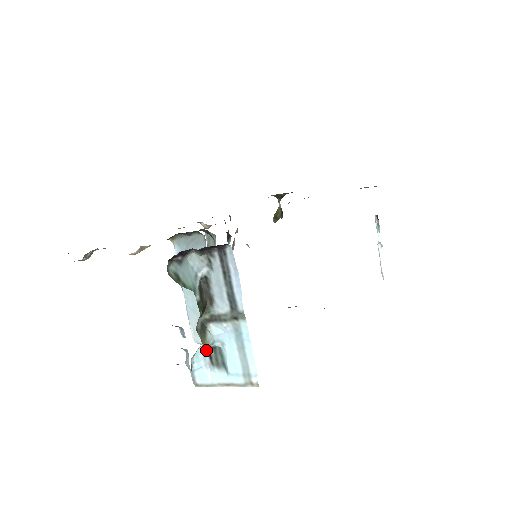
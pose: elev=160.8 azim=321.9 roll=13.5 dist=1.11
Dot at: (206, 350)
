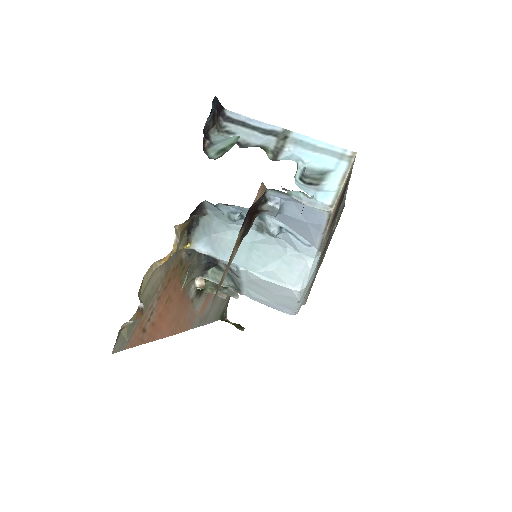
Dot at: (301, 183)
